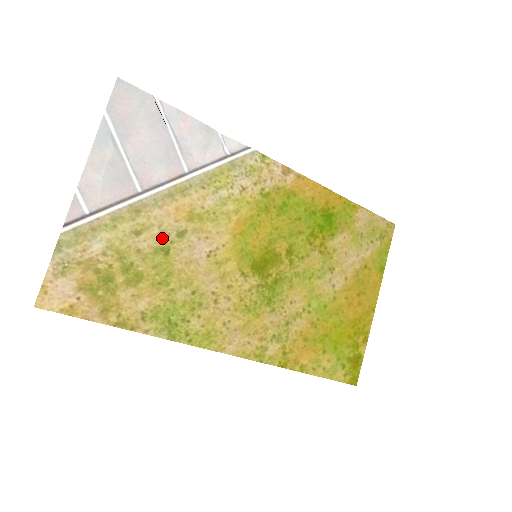
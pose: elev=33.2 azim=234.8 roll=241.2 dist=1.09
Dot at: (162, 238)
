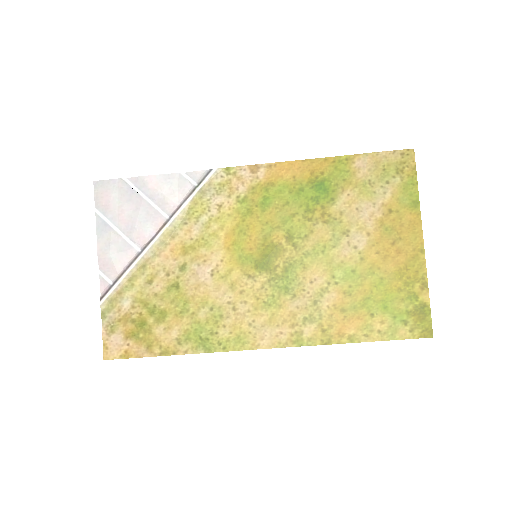
Dot at: (169, 278)
